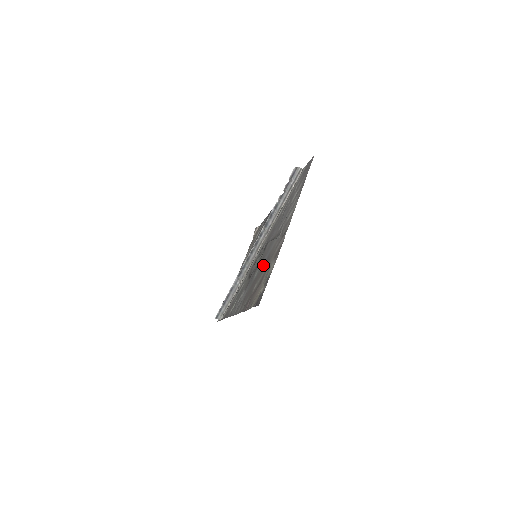
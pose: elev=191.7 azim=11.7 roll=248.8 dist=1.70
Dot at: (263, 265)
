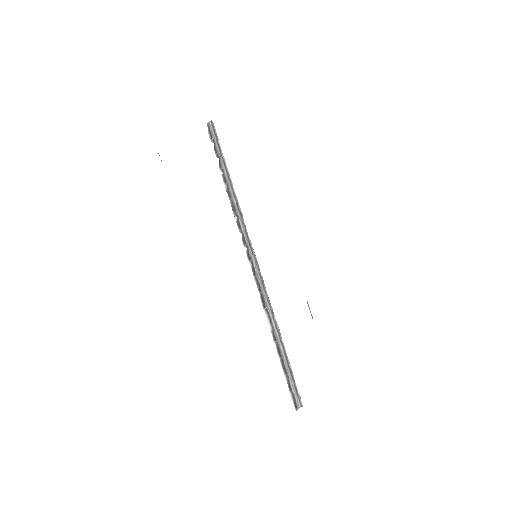
Dot at: occluded
